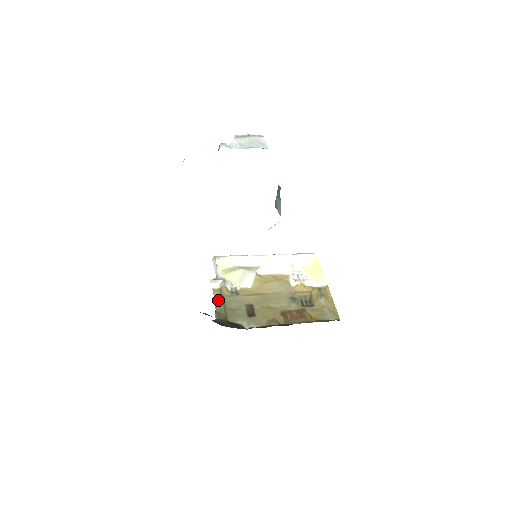
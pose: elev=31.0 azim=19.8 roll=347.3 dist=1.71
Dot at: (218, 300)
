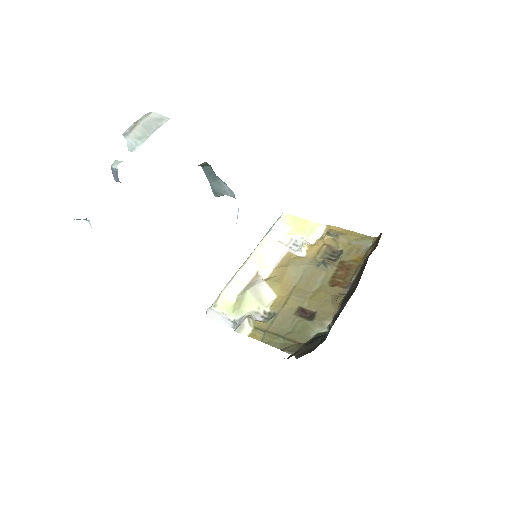
Dot at: (268, 339)
